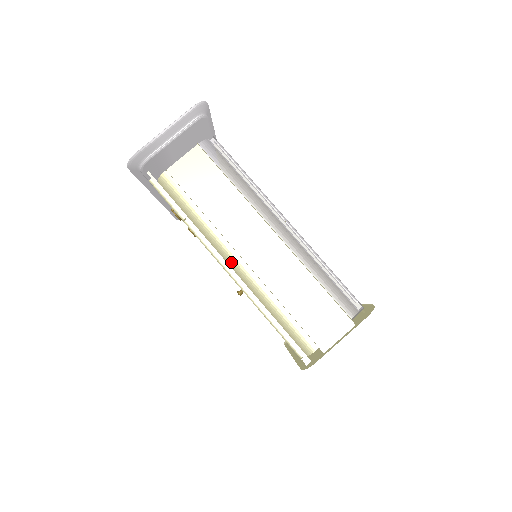
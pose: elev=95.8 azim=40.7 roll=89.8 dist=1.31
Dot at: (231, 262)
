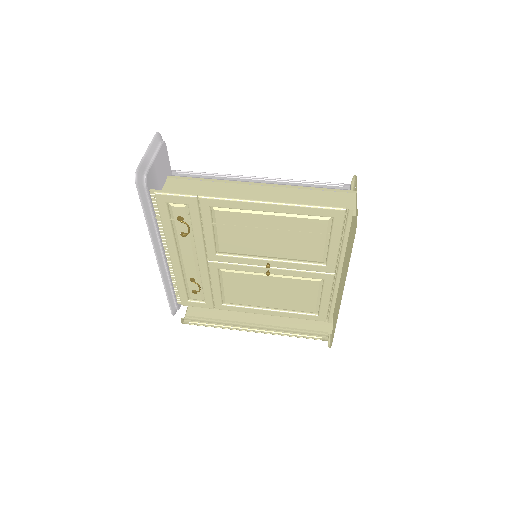
Dot at: occluded
